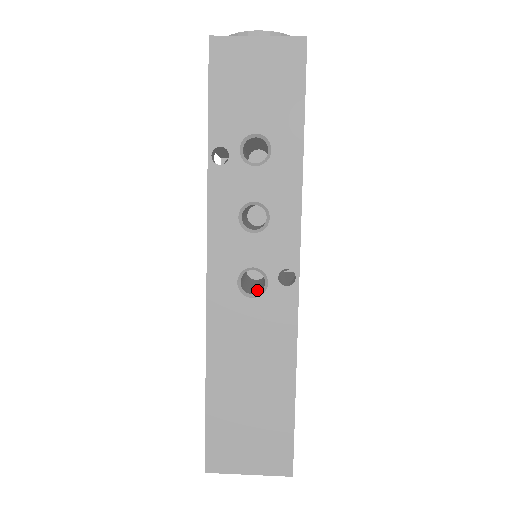
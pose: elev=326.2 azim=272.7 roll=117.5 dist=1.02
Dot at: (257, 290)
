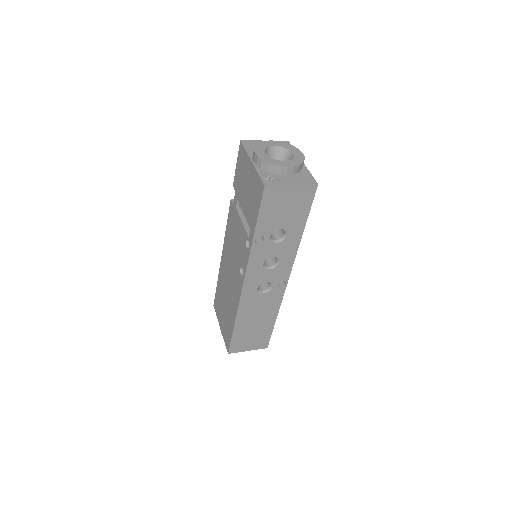
Dot at: (263, 284)
